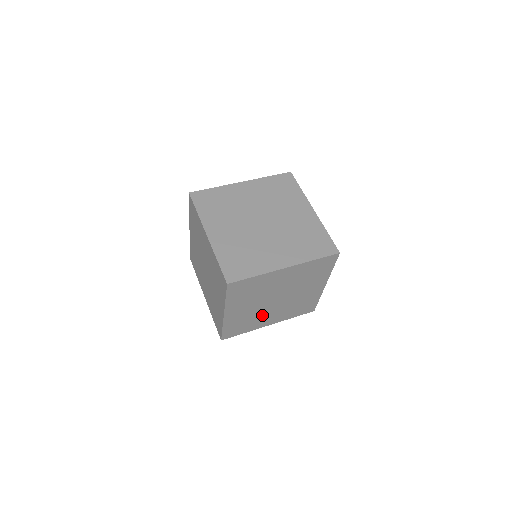
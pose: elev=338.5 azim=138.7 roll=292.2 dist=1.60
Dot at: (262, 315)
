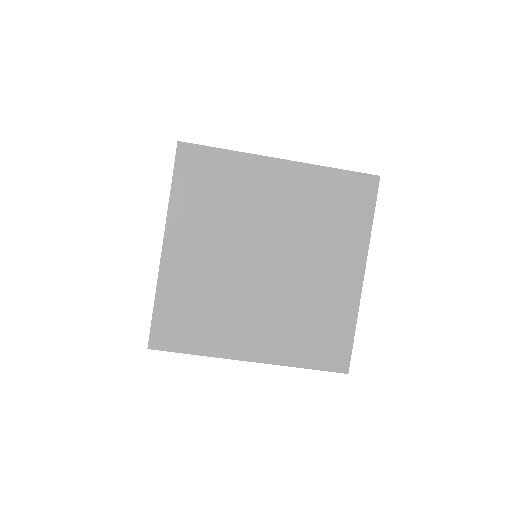
Dot at: occluded
